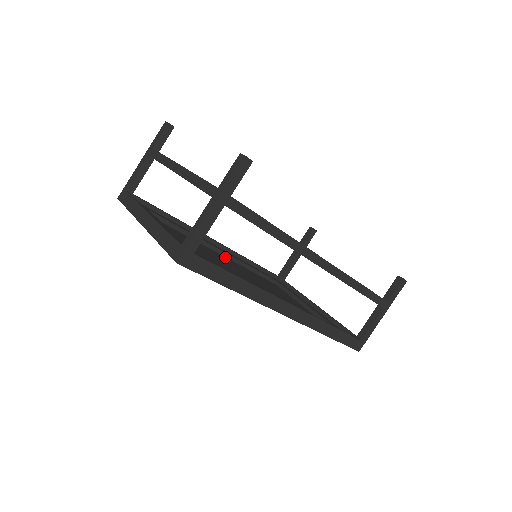
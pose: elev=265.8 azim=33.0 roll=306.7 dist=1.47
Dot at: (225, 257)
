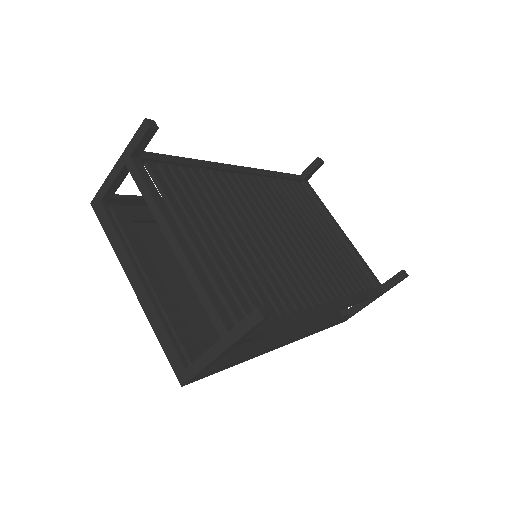
Dot at: occluded
